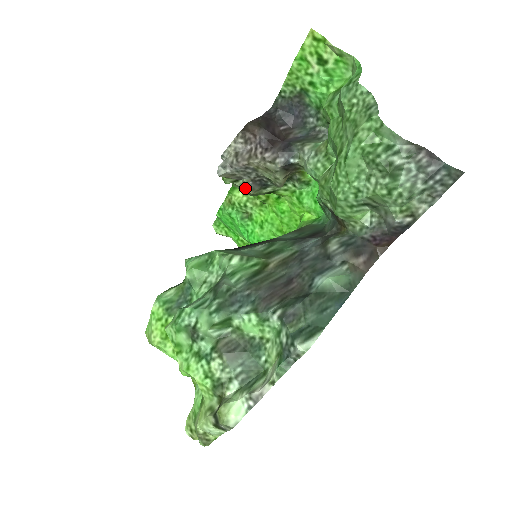
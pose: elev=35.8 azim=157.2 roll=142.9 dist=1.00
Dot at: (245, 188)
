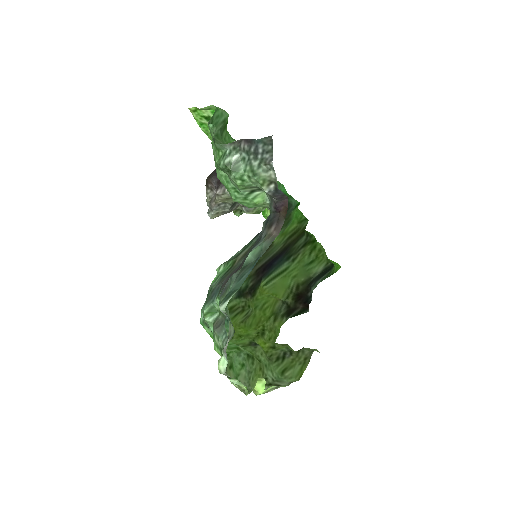
Dot at: (246, 213)
